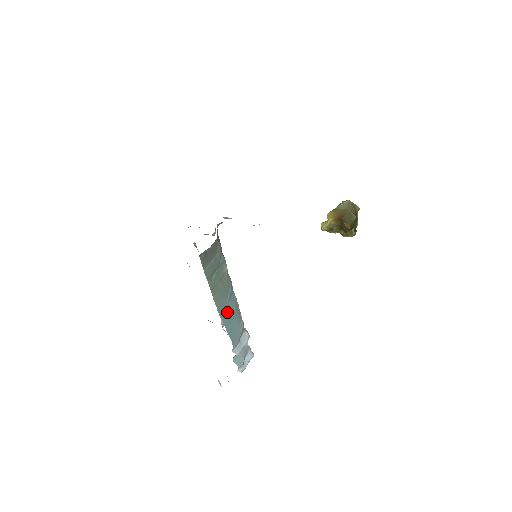
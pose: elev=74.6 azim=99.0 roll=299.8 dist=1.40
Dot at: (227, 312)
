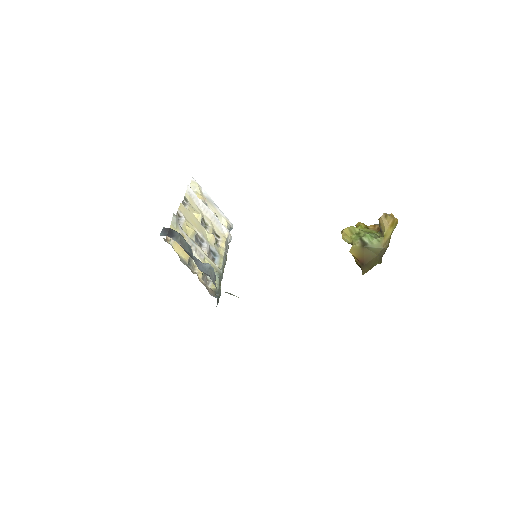
Dot at: occluded
